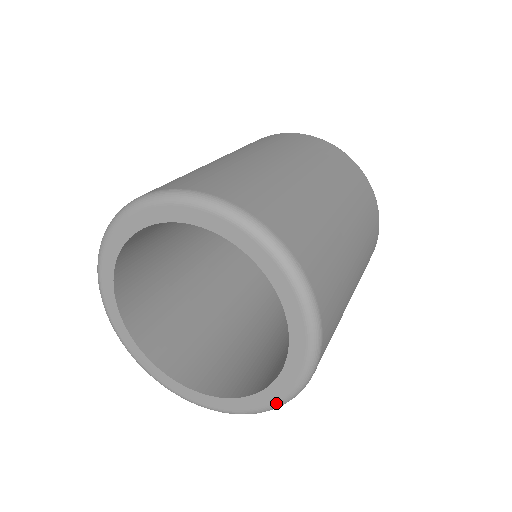
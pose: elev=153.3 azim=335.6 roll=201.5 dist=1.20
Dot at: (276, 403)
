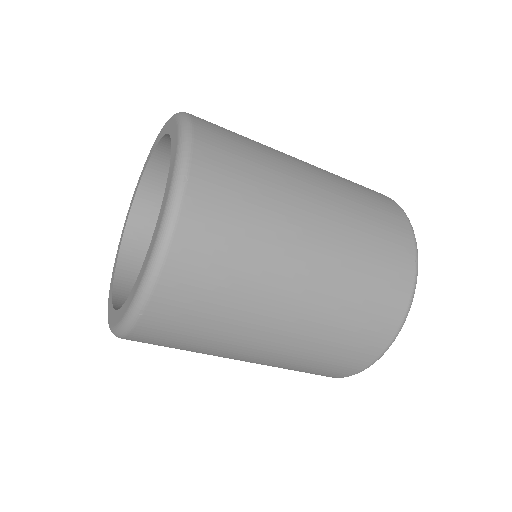
Dot at: (163, 220)
